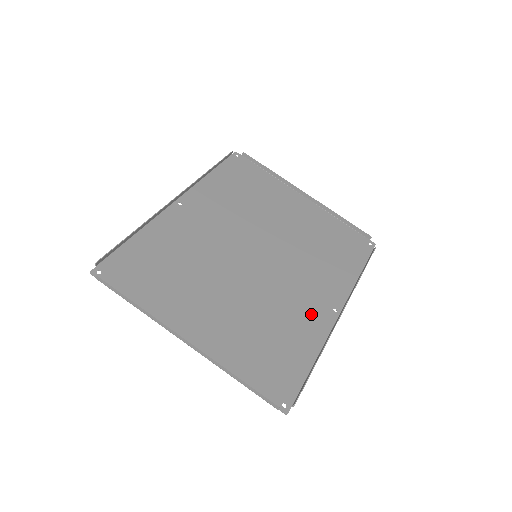
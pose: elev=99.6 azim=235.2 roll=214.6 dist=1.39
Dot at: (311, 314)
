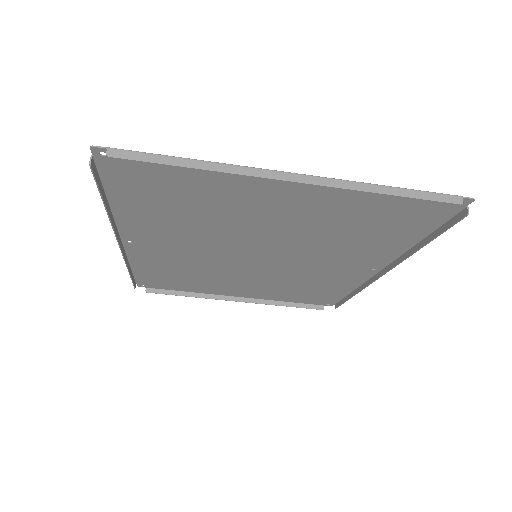
Dot at: (342, 275)
